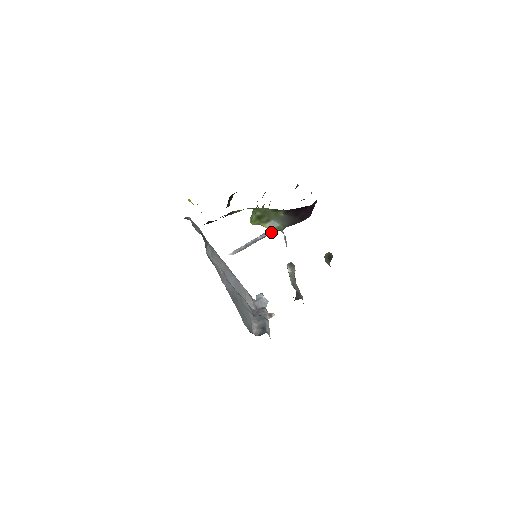
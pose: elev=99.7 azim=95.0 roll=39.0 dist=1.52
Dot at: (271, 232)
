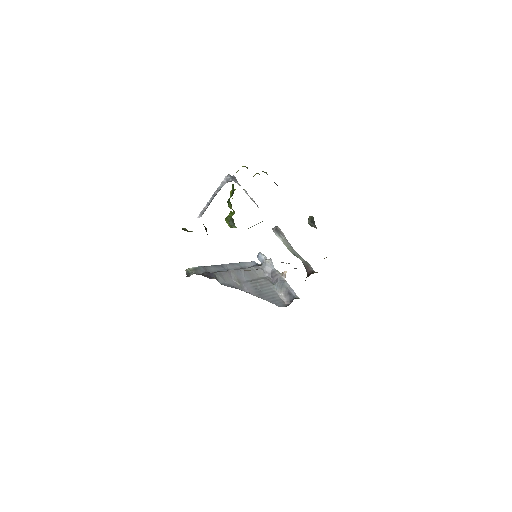
Dot at: (224, 184)
